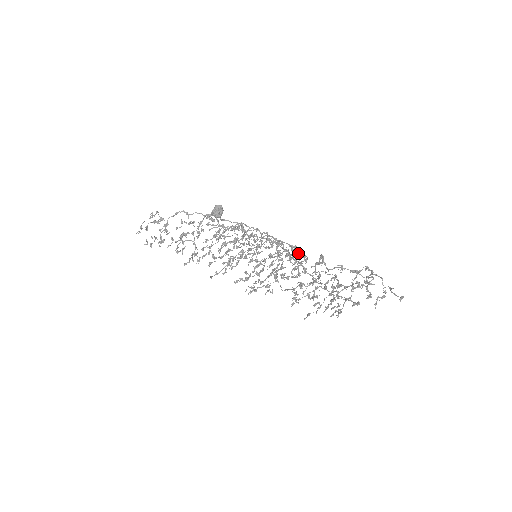
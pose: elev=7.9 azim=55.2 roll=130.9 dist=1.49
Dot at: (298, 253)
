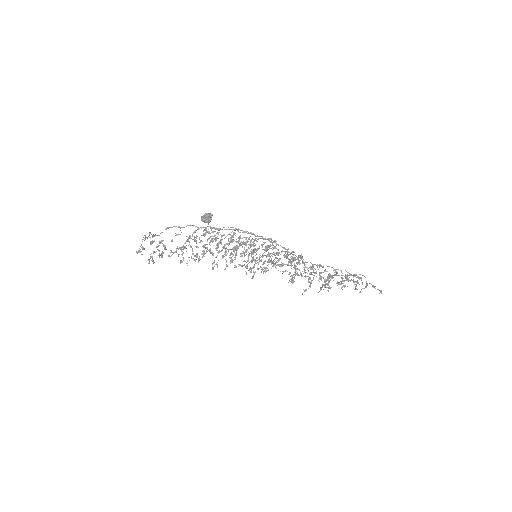
Dot at: occluded
